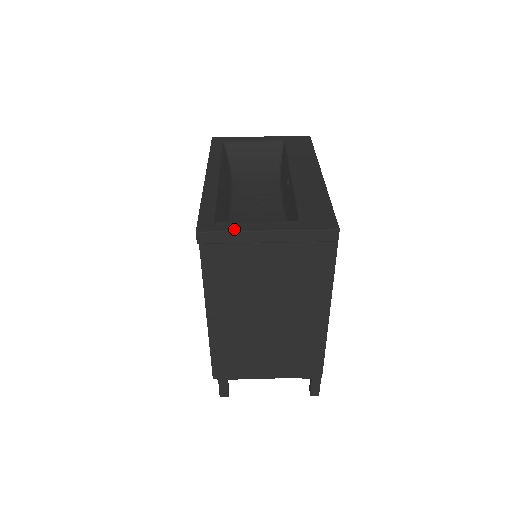
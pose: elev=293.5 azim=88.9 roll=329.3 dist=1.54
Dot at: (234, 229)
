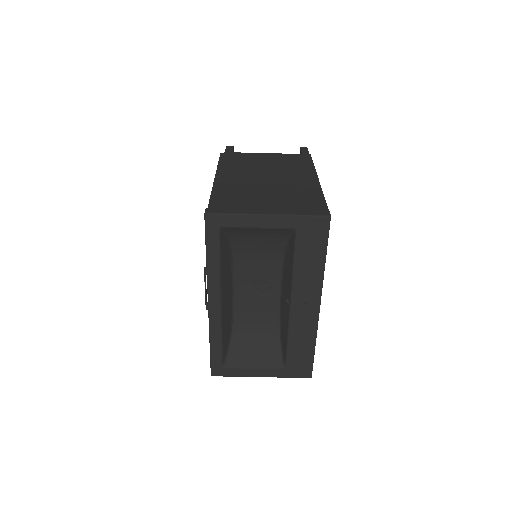
Dot at: (238, 376)
